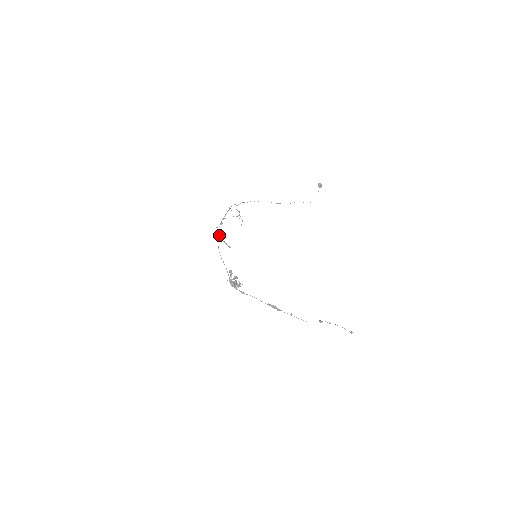
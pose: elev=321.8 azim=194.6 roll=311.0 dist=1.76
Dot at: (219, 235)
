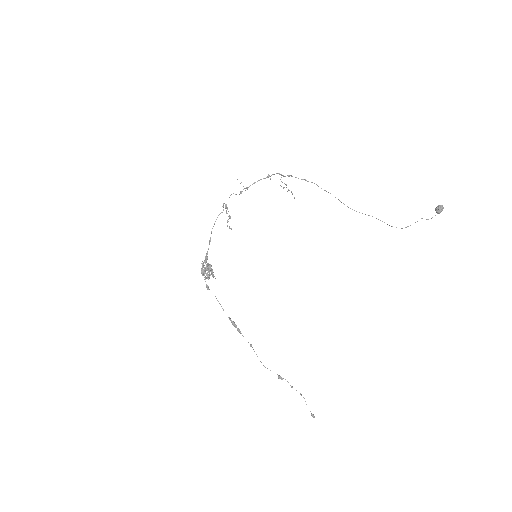
Dot at: (223, 207)
